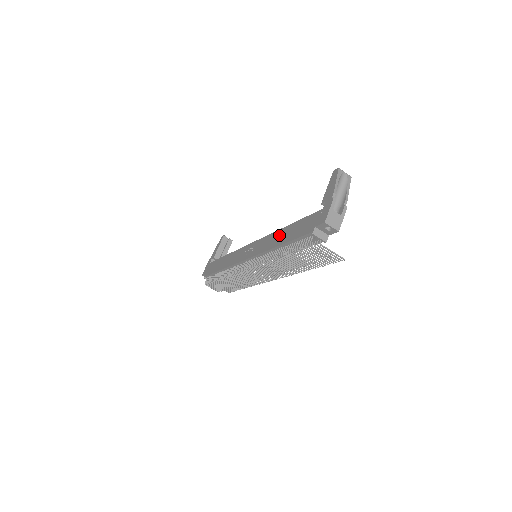
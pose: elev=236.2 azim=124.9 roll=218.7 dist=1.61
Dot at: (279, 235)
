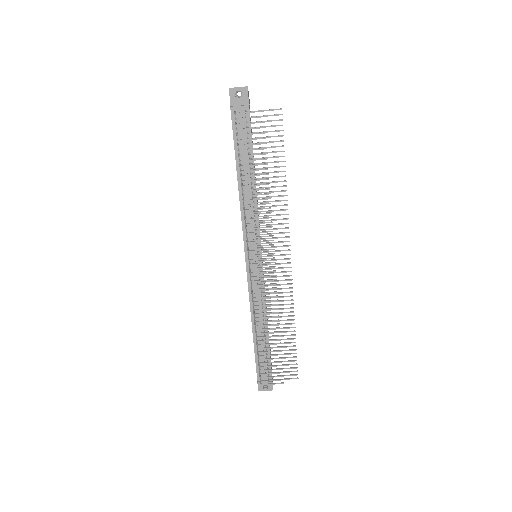
Dot at: occluded
